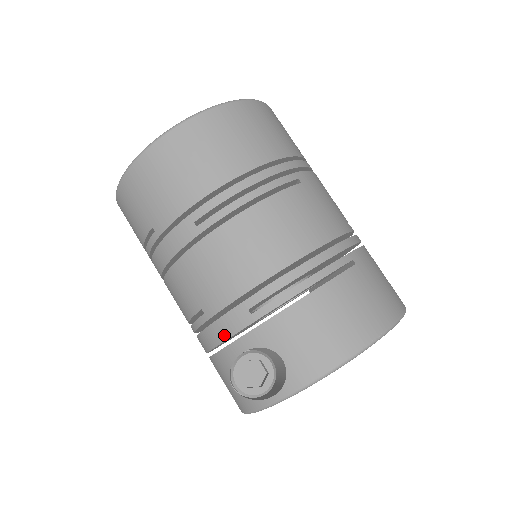
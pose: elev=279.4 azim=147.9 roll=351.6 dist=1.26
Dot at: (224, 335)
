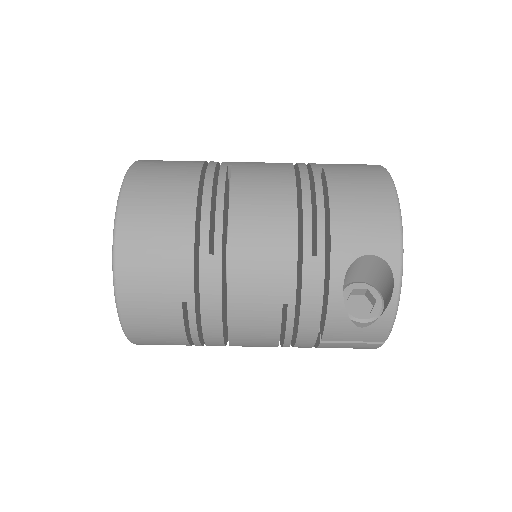
Dot at: (318, 297)
